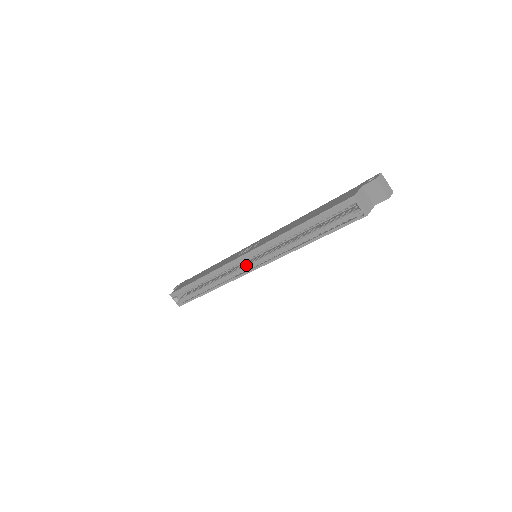
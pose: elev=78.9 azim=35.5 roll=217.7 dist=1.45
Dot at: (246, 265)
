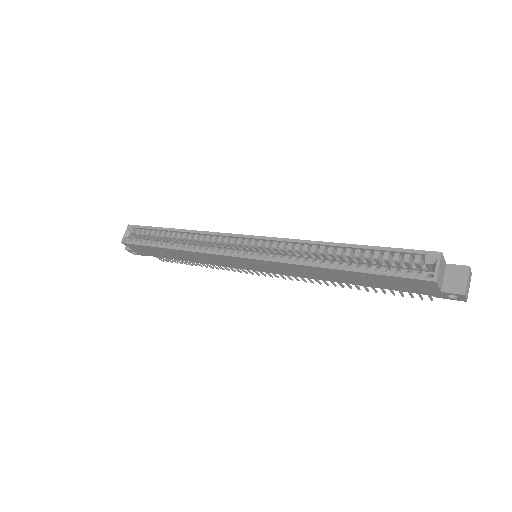
Dot at: (240, 251)
